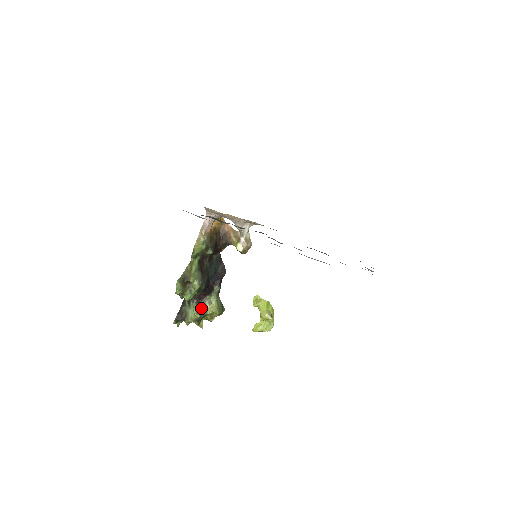
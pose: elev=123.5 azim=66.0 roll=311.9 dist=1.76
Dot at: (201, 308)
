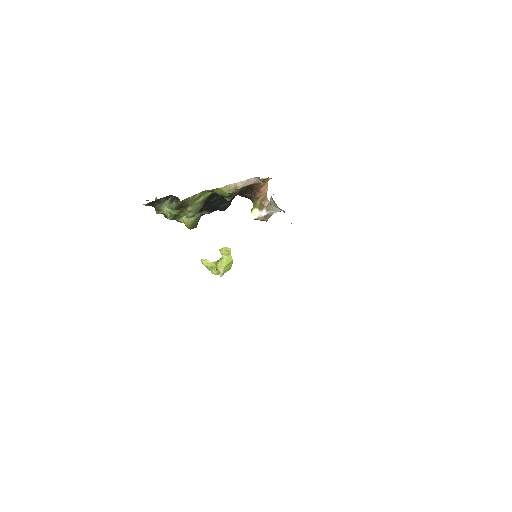
Dot at: occluded
